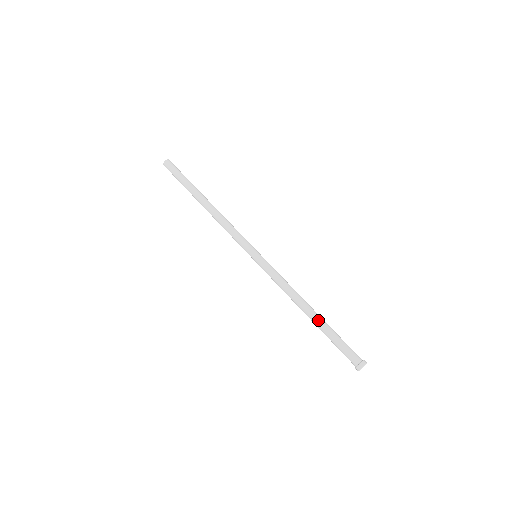
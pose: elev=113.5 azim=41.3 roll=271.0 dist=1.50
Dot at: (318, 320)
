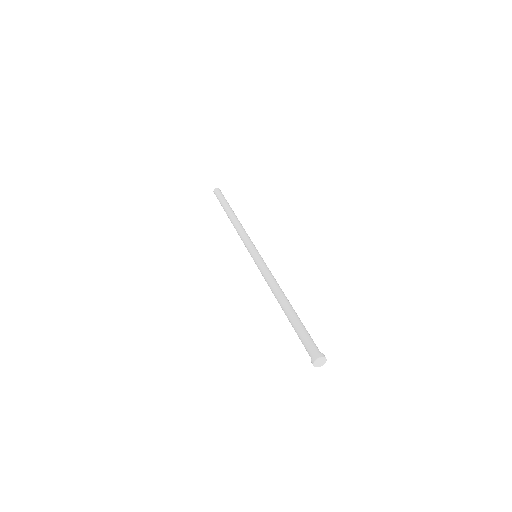
Dot at: (292, 309)
